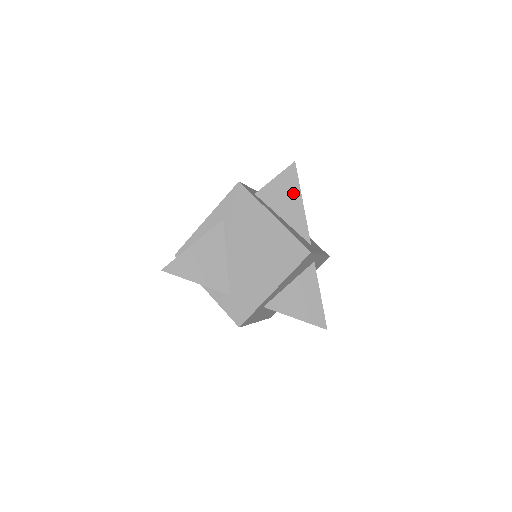
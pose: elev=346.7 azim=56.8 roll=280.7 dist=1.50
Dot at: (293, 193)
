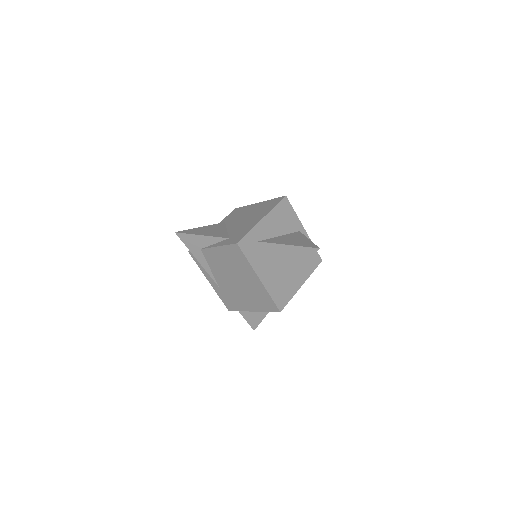
Dot at: occluded
